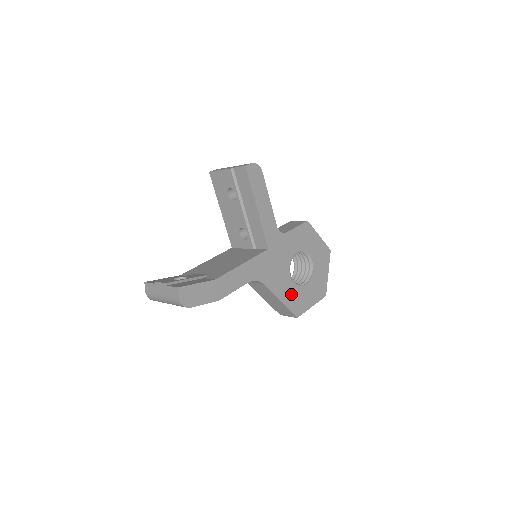
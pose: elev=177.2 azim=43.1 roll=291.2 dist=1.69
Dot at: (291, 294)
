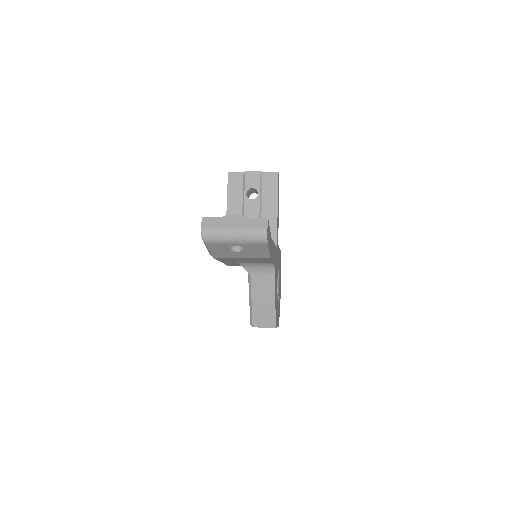
Dot at: (276, 302)
